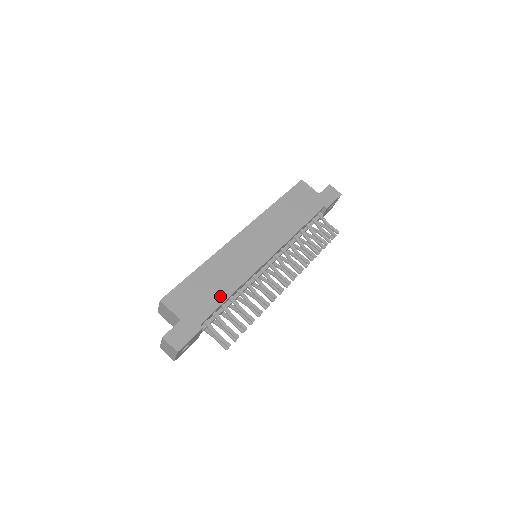
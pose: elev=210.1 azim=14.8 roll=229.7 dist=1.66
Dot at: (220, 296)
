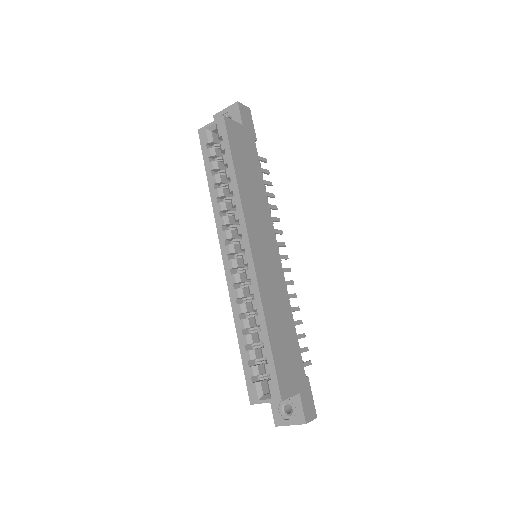
Dot at: (293, 335)
